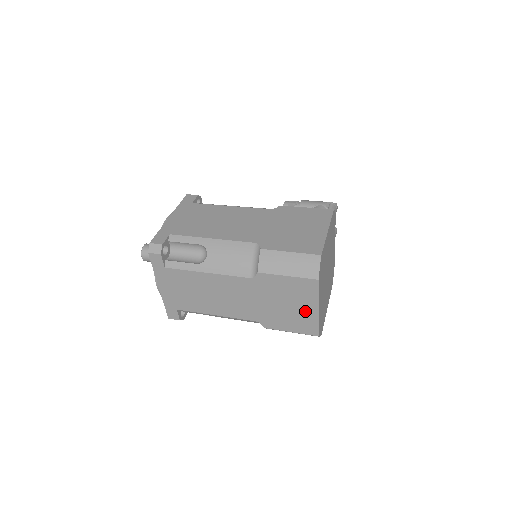
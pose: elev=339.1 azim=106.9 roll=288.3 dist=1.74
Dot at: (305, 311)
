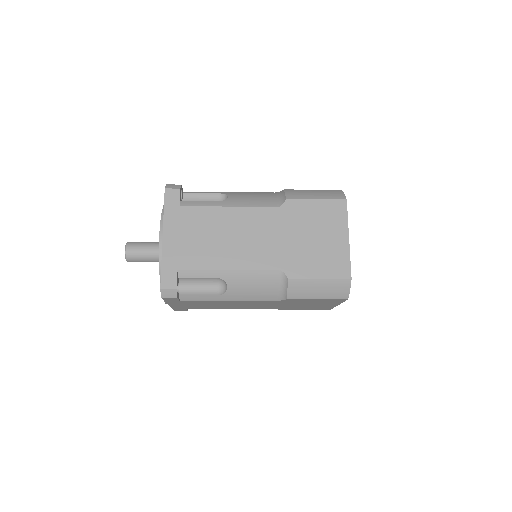
Dot at: (335, 243)
